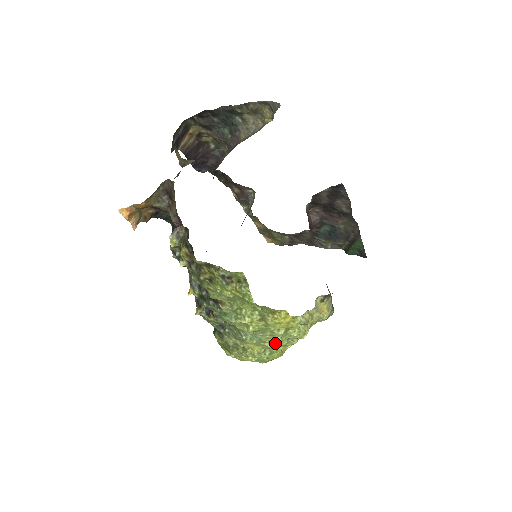
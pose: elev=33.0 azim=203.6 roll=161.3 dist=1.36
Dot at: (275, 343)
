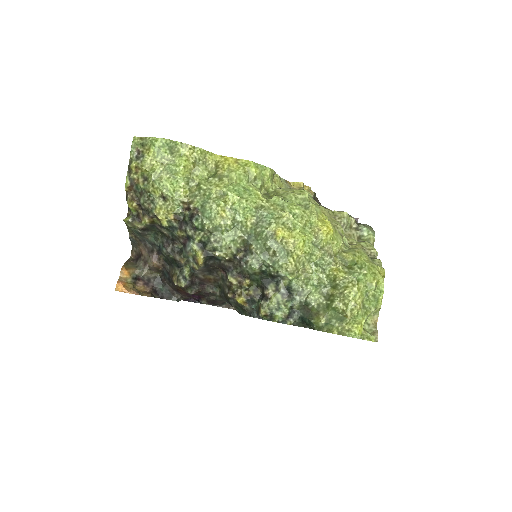
Dot at: (287, 207)
